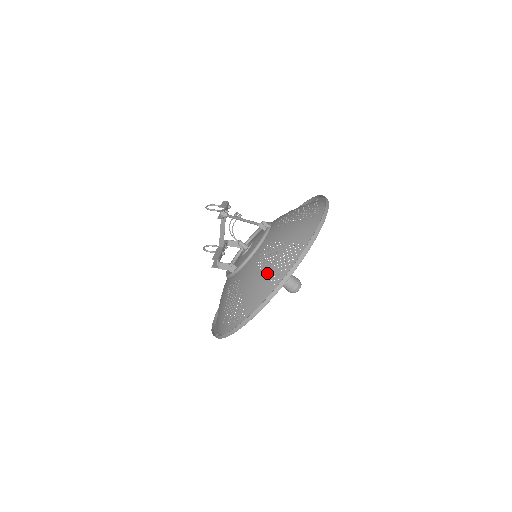
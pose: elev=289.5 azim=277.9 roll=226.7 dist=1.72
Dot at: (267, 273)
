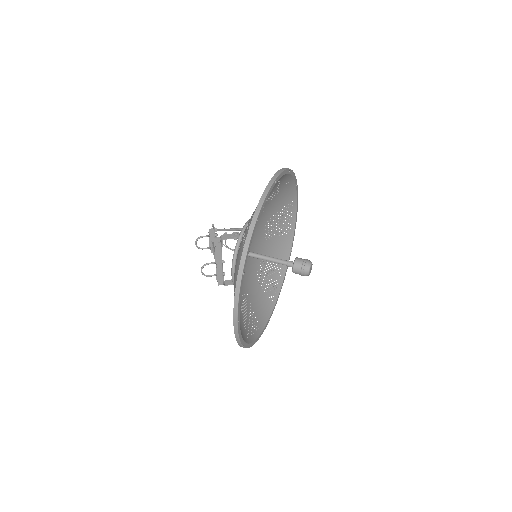
Dot at: occluded
